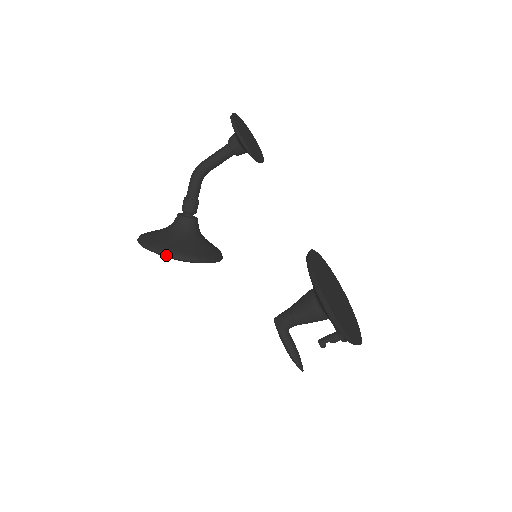
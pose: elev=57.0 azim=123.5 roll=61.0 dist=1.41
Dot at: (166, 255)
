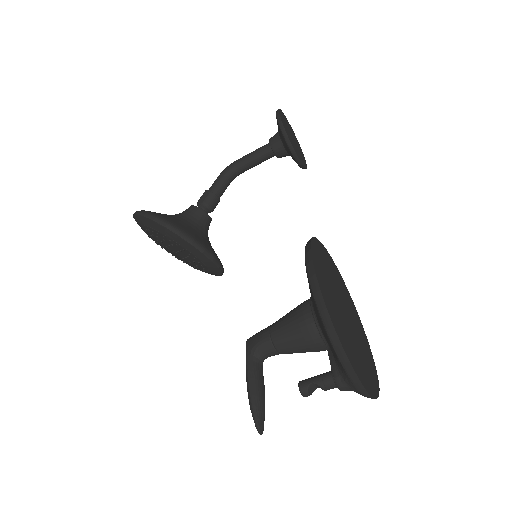
Dot at: (149, 216)
